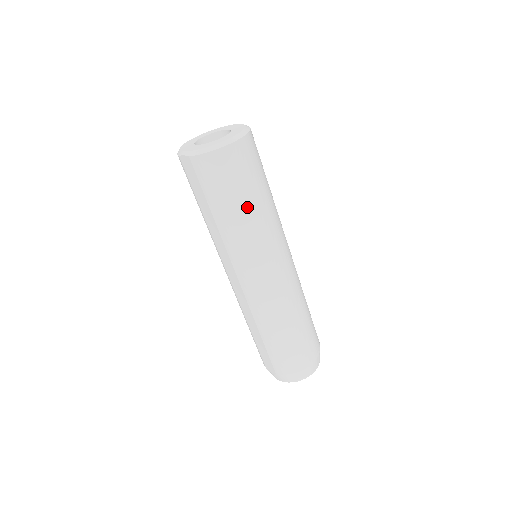
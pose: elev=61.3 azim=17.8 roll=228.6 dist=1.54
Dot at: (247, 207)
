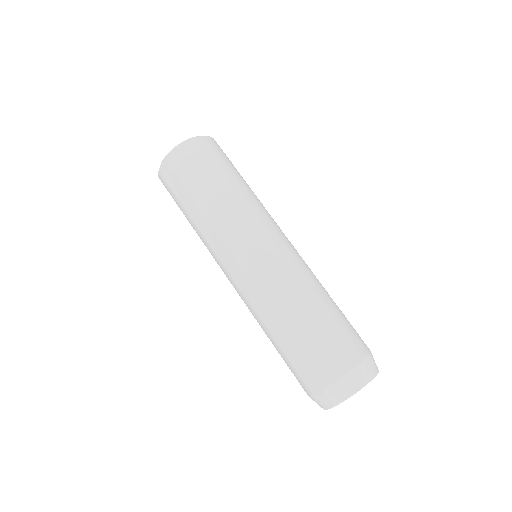
Dot at: (225, 184)
